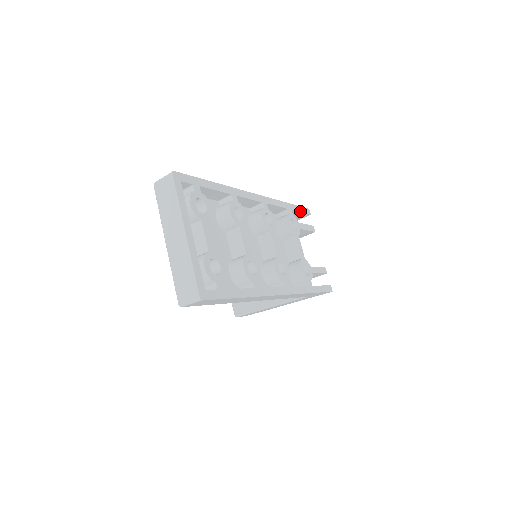
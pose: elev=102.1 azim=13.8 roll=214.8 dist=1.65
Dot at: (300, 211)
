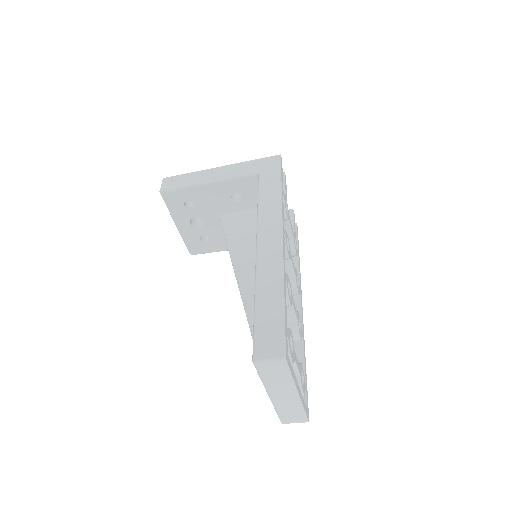
Dot at: (282, 175)
